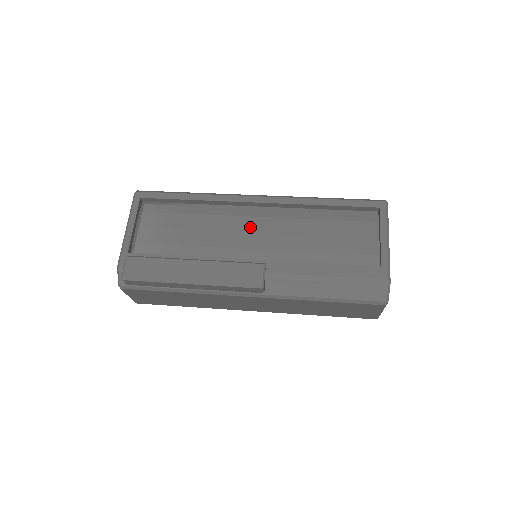
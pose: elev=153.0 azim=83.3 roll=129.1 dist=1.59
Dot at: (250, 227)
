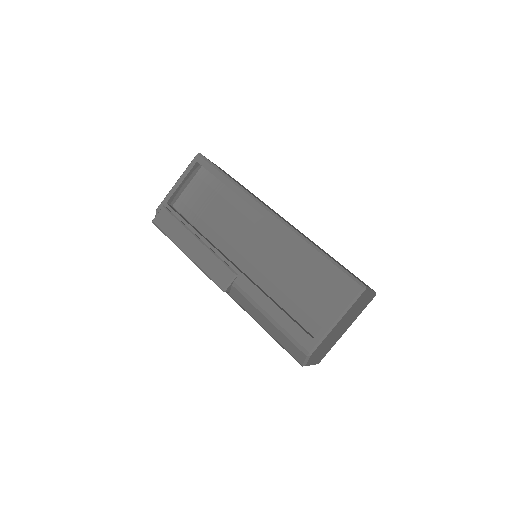
Dot at: (251, 236)
